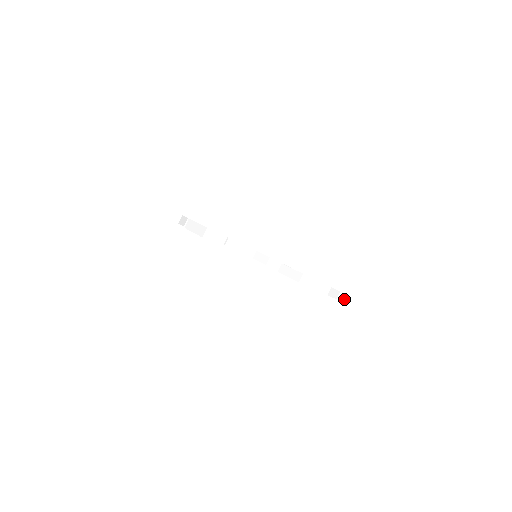
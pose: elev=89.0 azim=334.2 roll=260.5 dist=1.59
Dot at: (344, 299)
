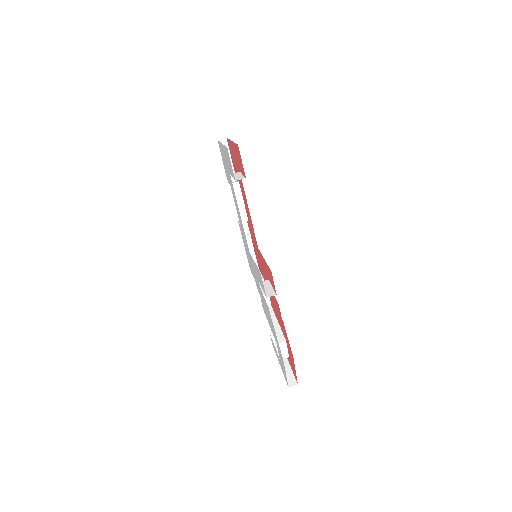
Dot at: (286, 370)
